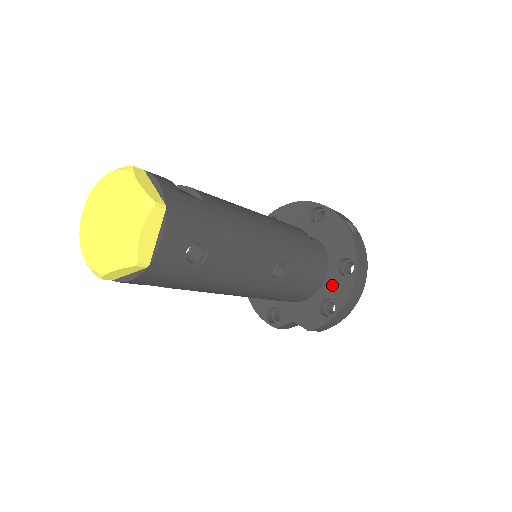
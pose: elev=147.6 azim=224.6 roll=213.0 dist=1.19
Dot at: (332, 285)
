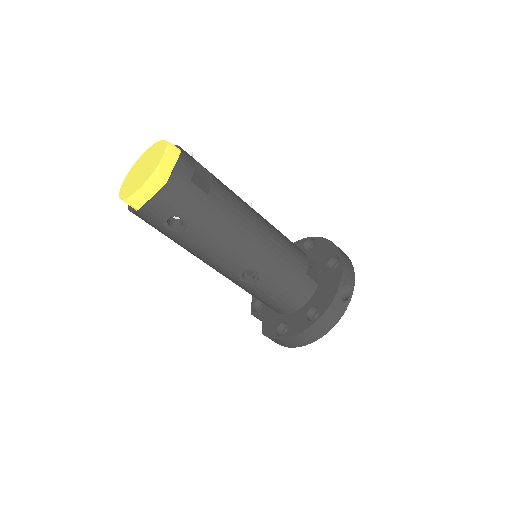
Dot at: (297, 318)
